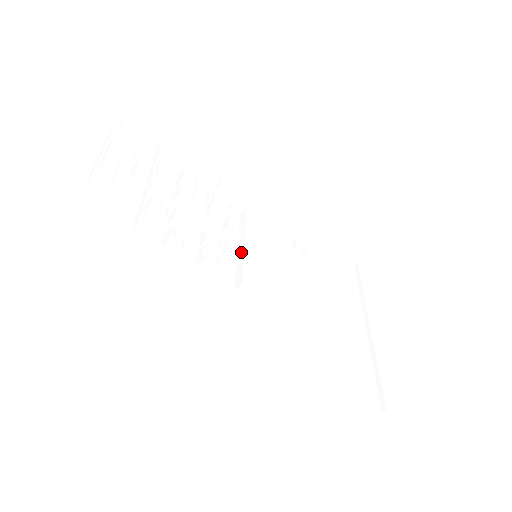
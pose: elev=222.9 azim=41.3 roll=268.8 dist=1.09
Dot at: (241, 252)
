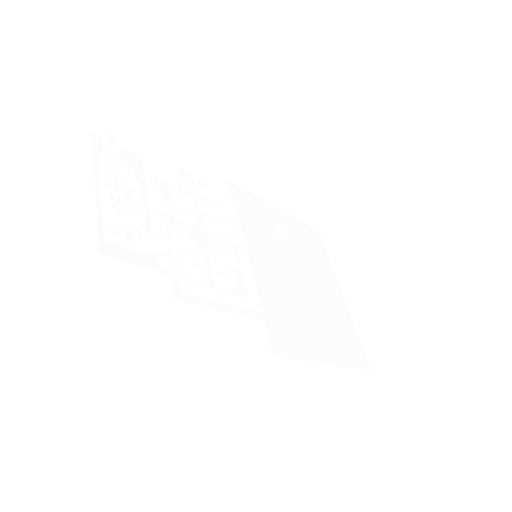
Dot at: (245, 257)
